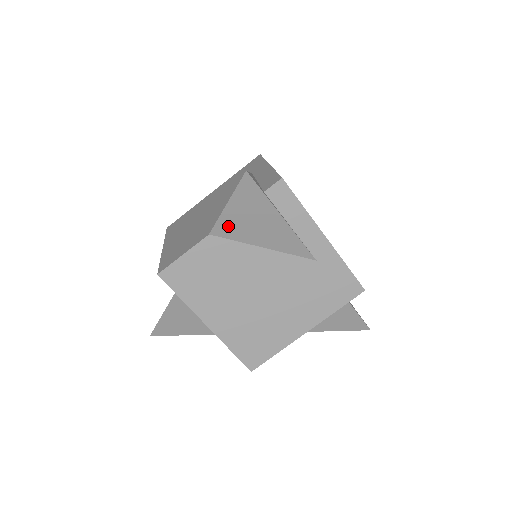
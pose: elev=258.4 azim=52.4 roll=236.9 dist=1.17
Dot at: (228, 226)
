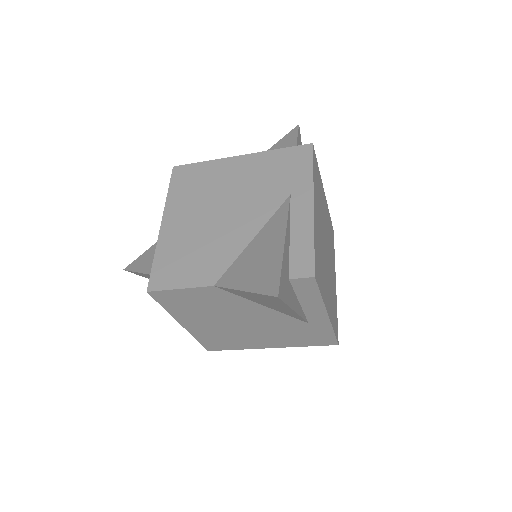
Dot at: (236, 292)
